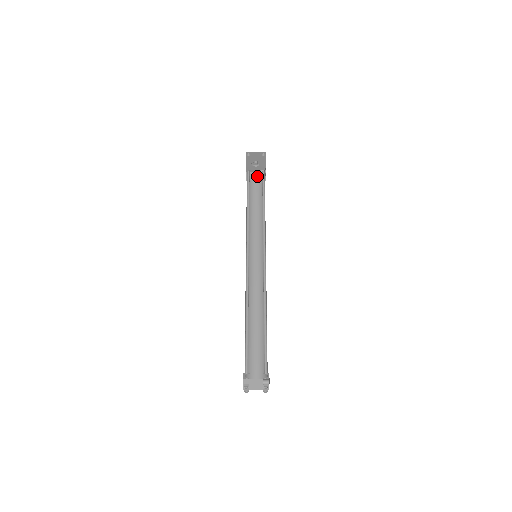
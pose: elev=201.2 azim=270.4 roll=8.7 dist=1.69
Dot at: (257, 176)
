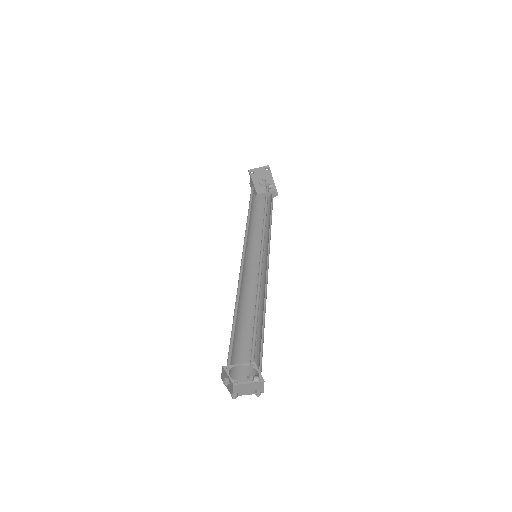
Dot at: occluded
